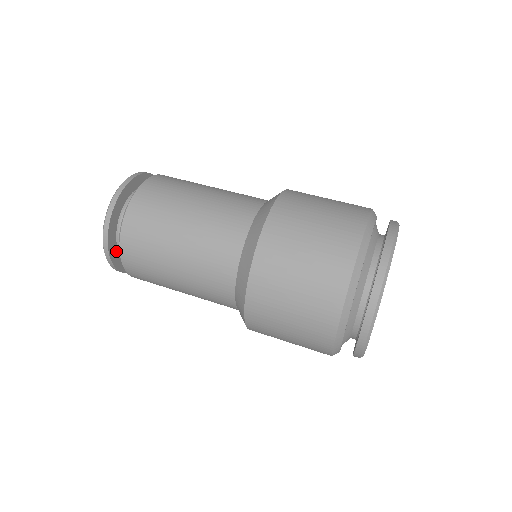
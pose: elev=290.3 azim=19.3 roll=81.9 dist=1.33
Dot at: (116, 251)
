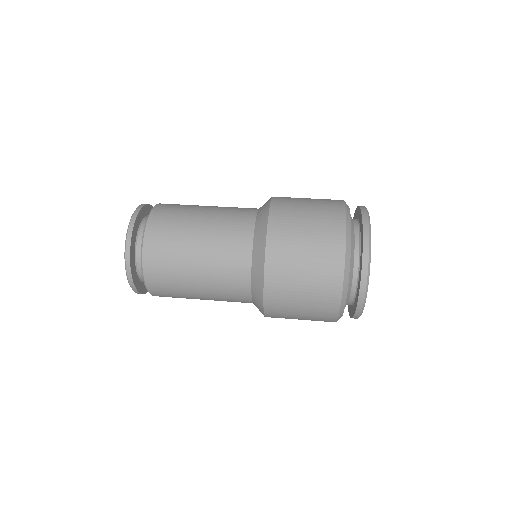
Dot at: (135, 272)
